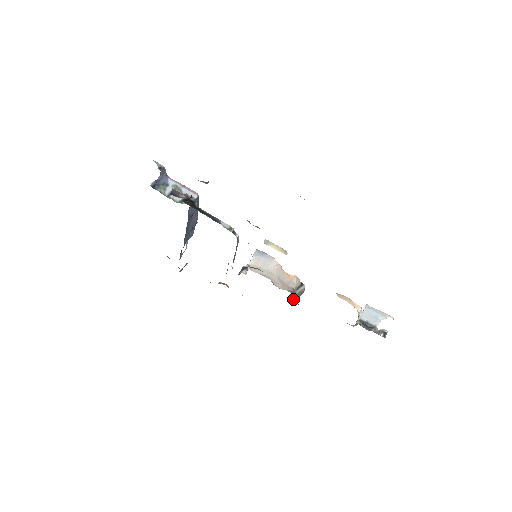
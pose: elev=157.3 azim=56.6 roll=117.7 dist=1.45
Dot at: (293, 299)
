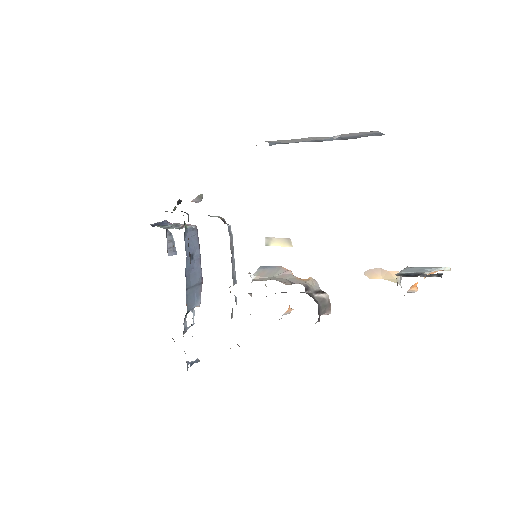
Dot at: occluded
